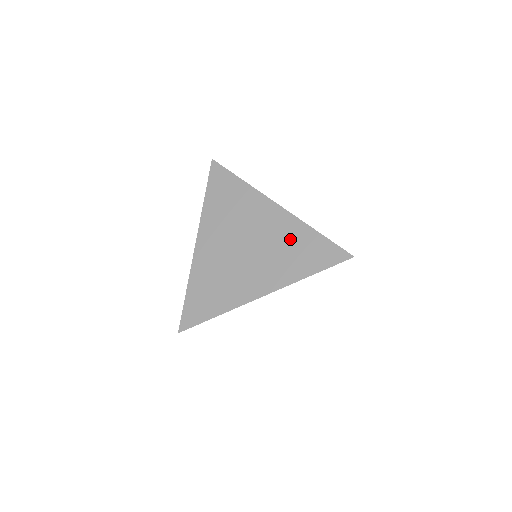
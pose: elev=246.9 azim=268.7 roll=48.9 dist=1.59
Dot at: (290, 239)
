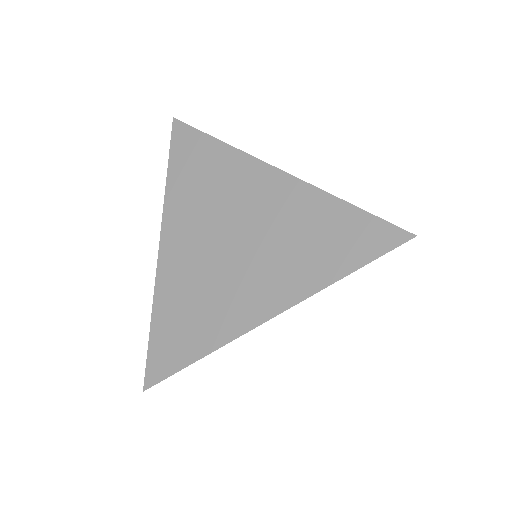
Dot at: (302, 221)
